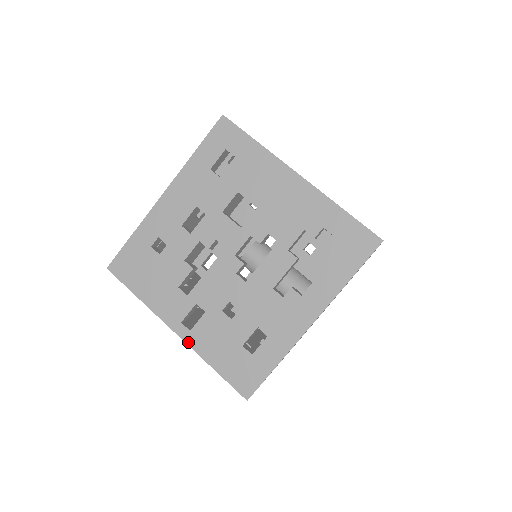
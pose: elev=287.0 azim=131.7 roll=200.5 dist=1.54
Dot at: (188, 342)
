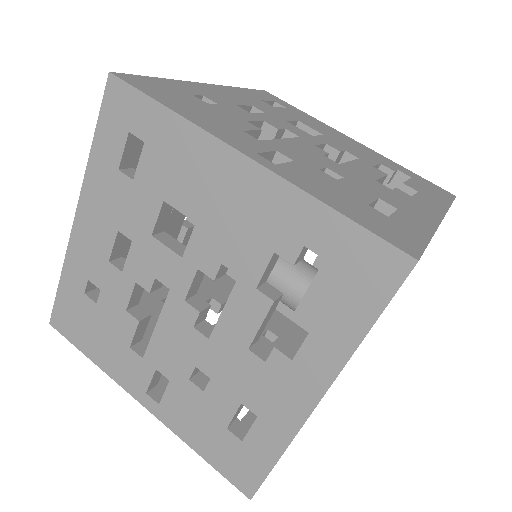
Dot at: (161, 419)
